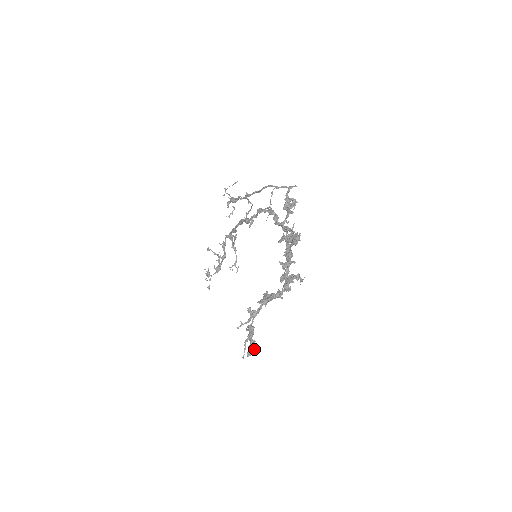
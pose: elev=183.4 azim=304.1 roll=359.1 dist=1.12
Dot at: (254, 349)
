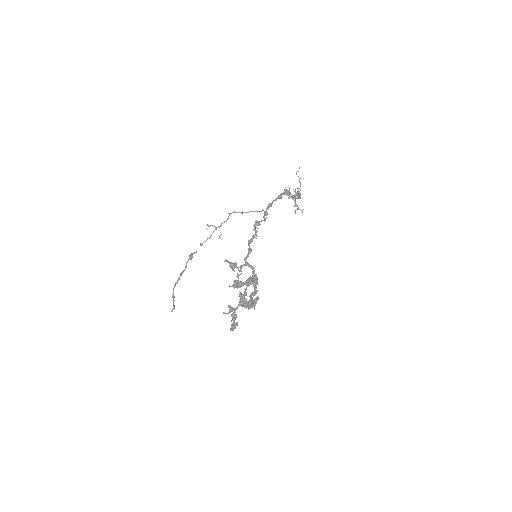
Dot at: occluded
